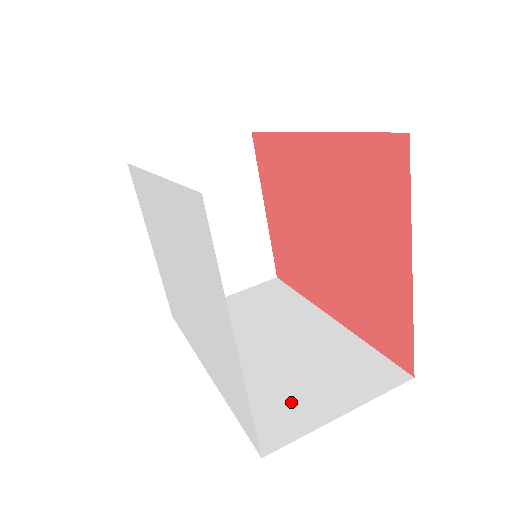
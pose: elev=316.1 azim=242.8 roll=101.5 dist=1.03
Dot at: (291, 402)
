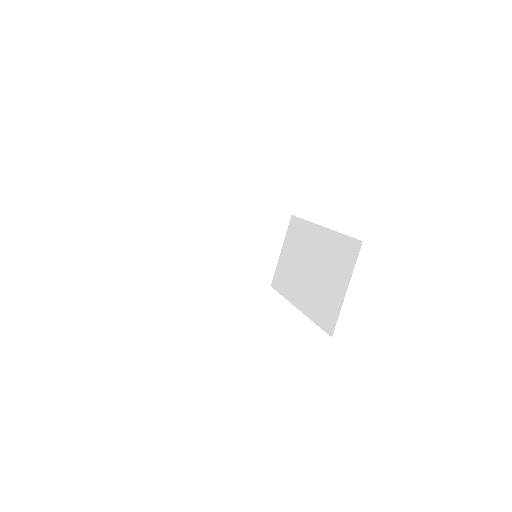
Dot at: (329, 299)
